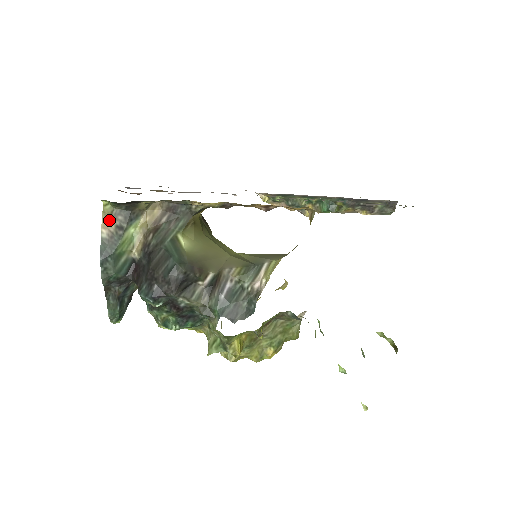
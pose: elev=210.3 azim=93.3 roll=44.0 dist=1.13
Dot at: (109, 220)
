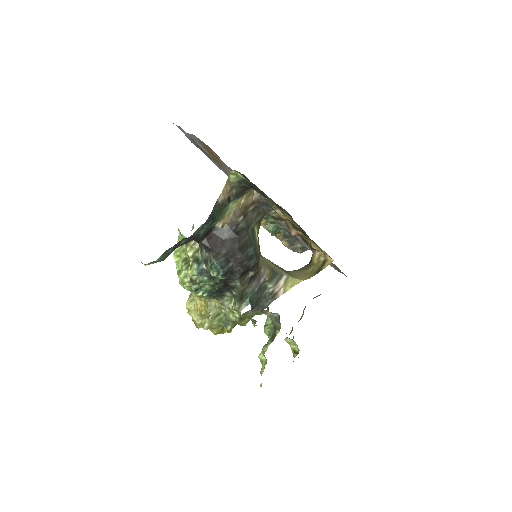
Dot at: (228, 189)
